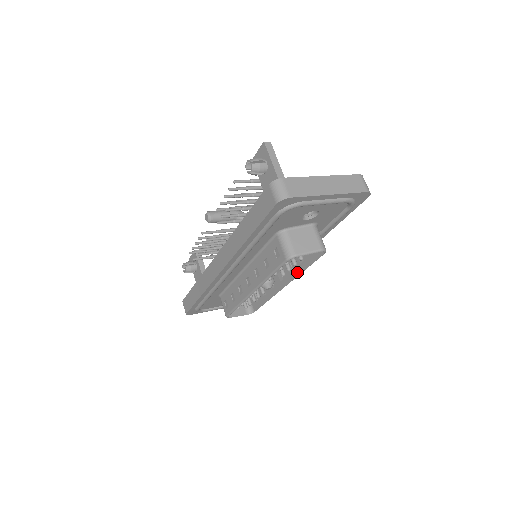
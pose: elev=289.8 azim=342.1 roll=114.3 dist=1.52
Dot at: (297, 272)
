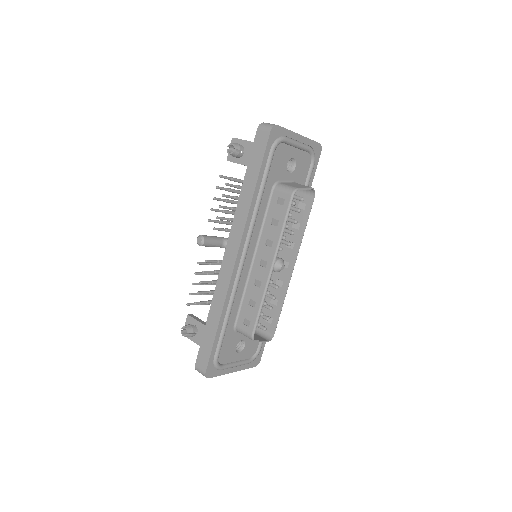
Dot at: (299, 240)
